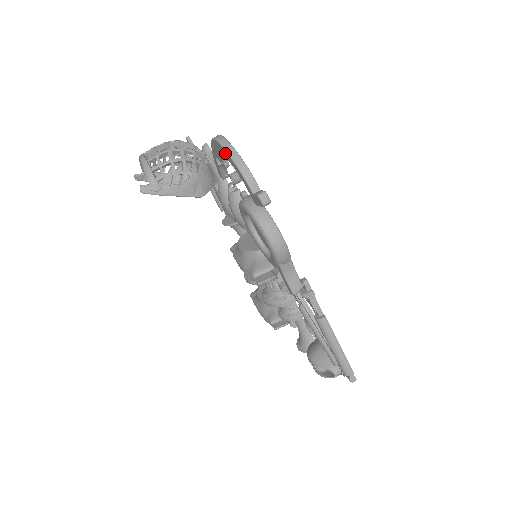
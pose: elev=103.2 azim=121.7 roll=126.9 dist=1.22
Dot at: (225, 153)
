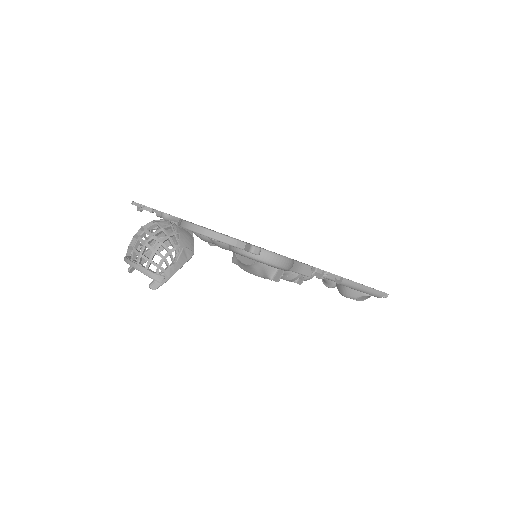
Dot at: occluded
